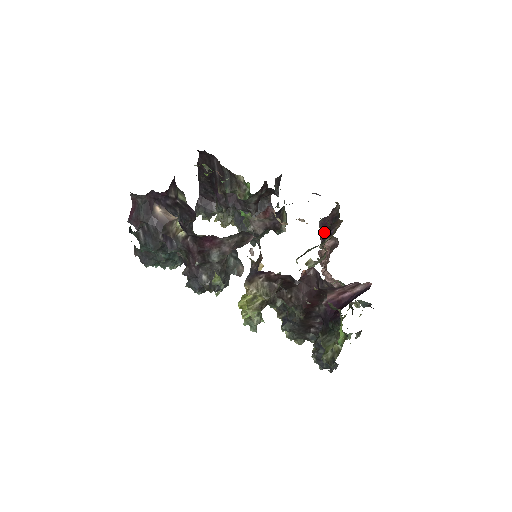
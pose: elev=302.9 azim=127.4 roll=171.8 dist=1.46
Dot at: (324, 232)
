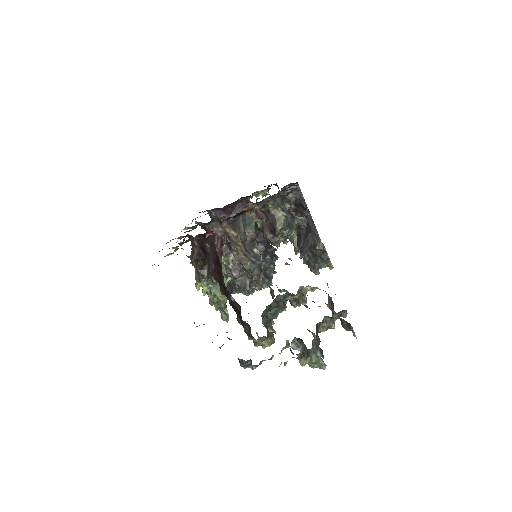
Dot at: occluded
